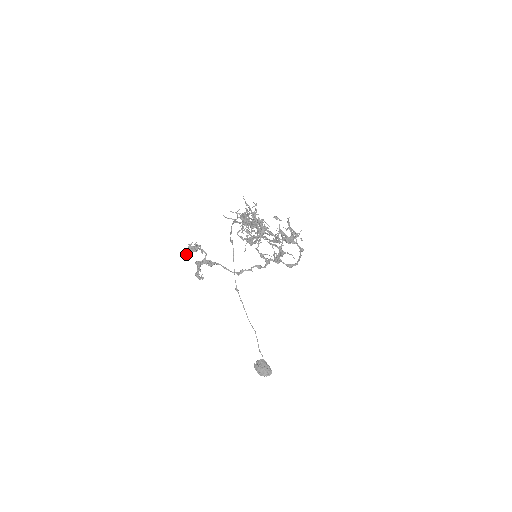
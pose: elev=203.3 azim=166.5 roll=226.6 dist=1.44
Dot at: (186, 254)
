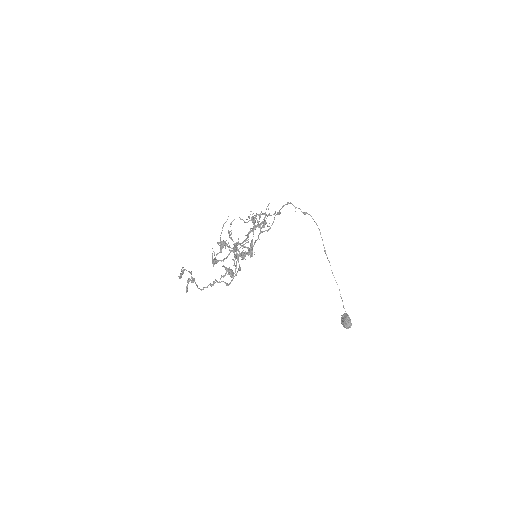
Dot at: (179, 276)
